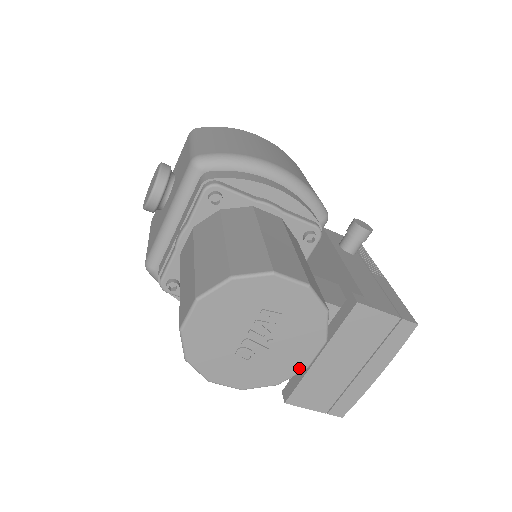
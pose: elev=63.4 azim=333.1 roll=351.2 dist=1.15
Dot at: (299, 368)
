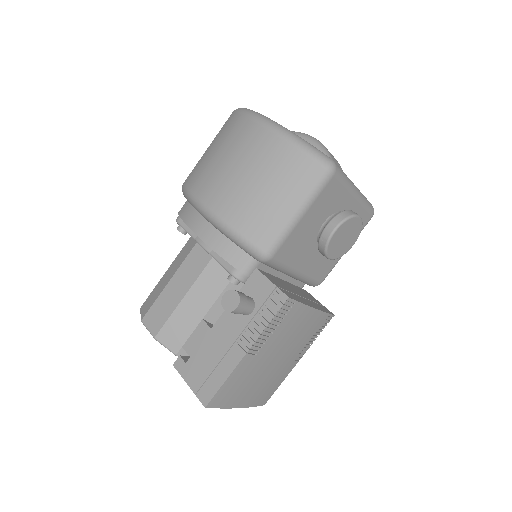
Dot at: occluded
